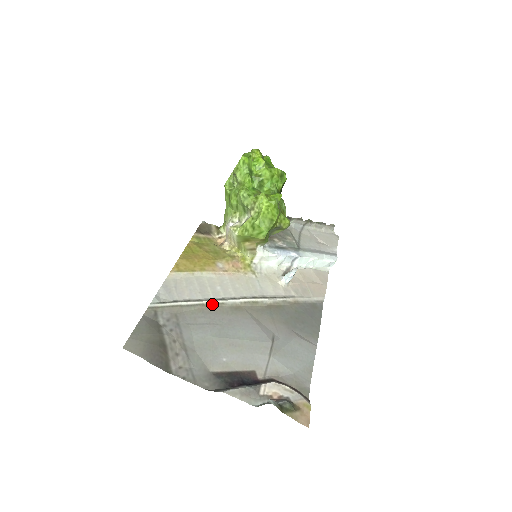
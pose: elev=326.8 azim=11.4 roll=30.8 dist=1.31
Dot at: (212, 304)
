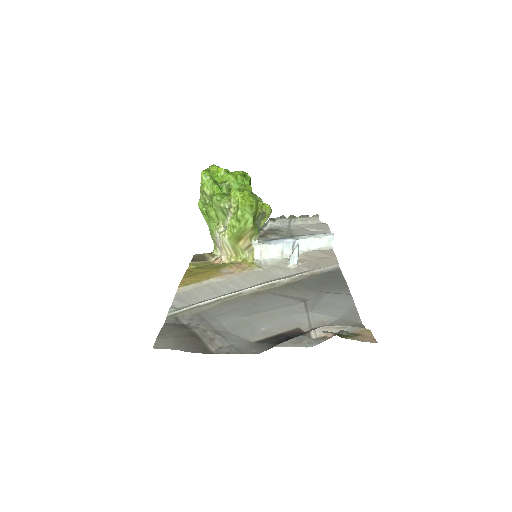
Dot at: (230, 297)
